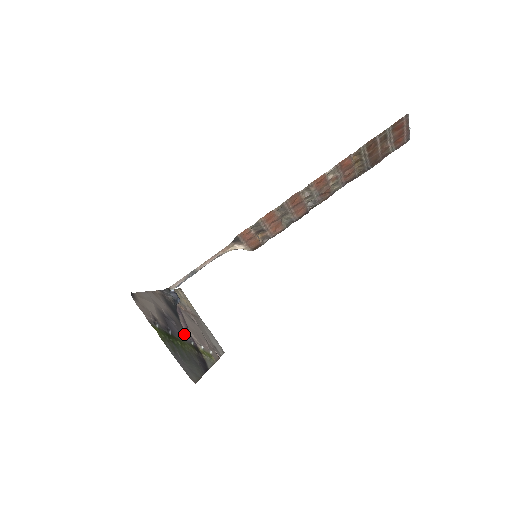
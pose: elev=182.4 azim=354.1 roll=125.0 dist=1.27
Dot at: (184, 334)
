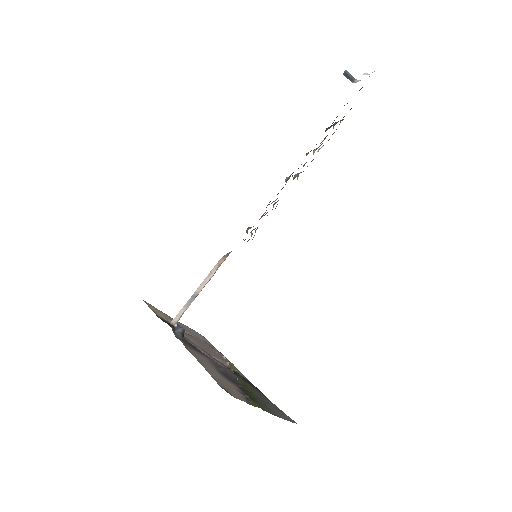
Dot at: (227, 370)
